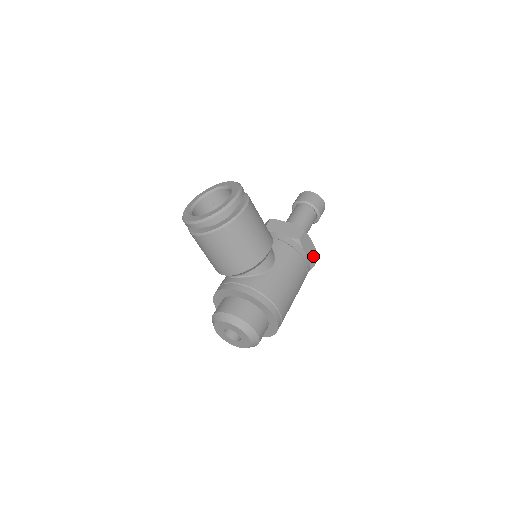
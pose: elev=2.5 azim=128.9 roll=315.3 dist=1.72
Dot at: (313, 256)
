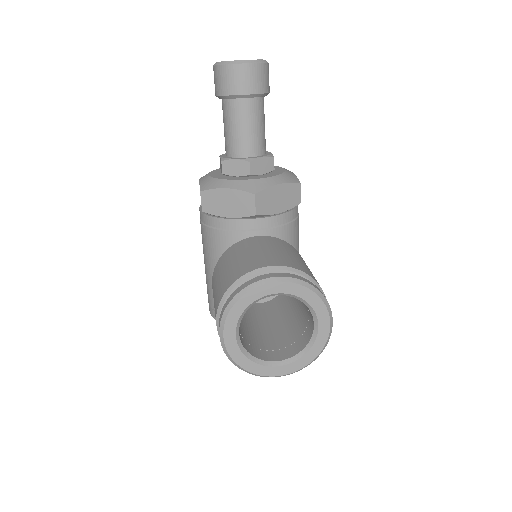
Dot at: occluded
